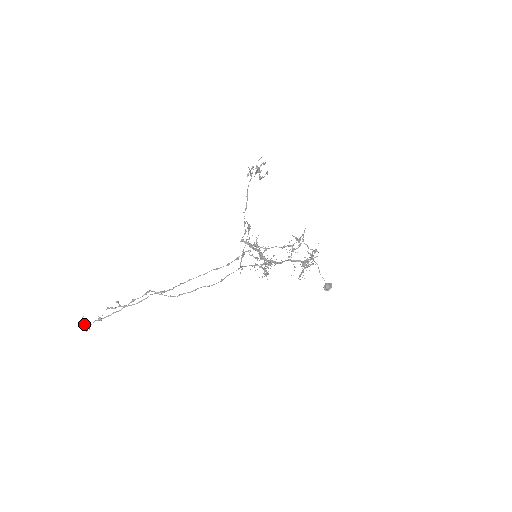
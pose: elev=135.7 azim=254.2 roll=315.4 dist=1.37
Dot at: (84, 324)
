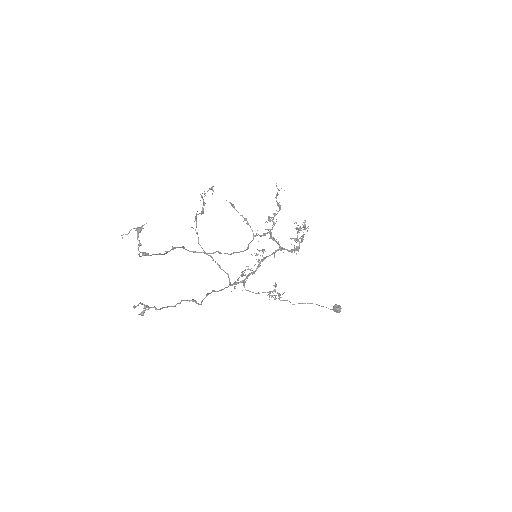
Dot at: occluded
